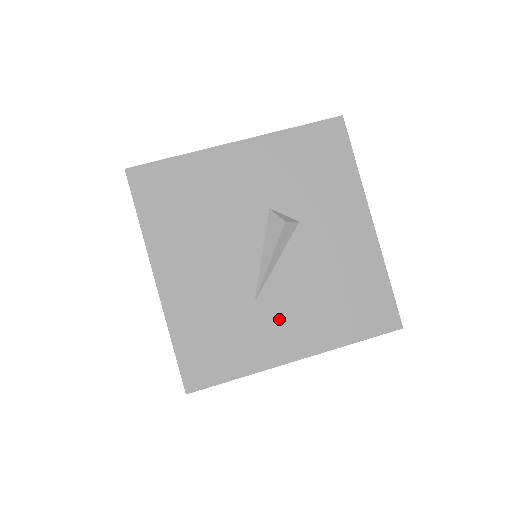
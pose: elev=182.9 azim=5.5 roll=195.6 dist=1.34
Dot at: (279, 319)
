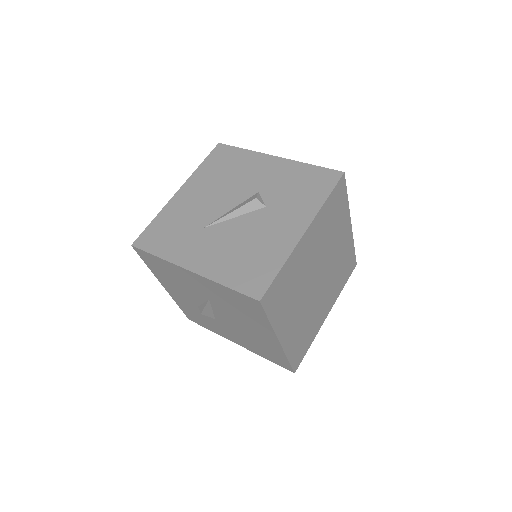
Dot at: (205, 244)
